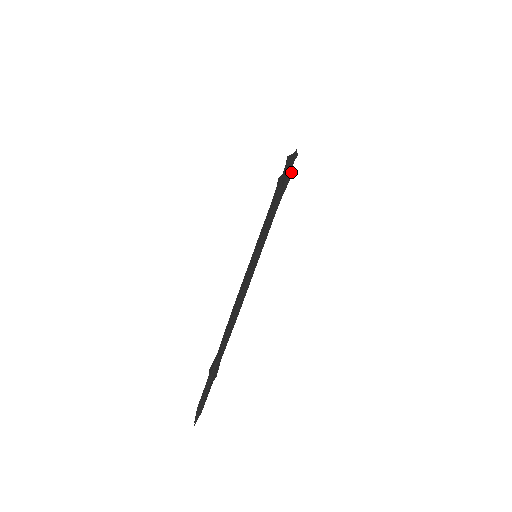
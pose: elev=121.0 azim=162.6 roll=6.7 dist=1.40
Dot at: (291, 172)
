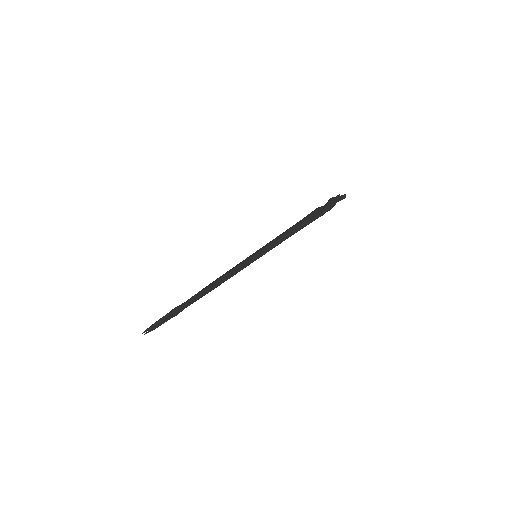
Dot at: (328, 209)
